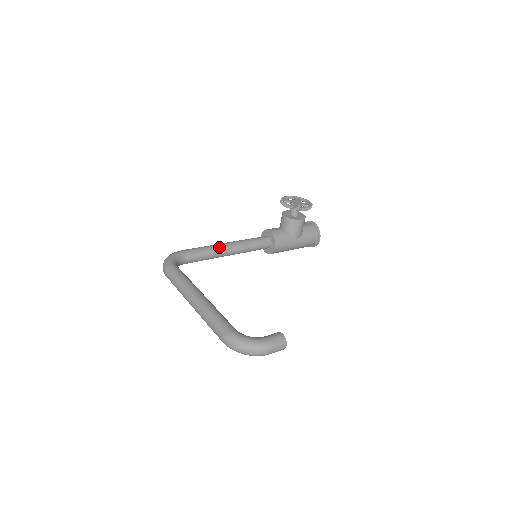
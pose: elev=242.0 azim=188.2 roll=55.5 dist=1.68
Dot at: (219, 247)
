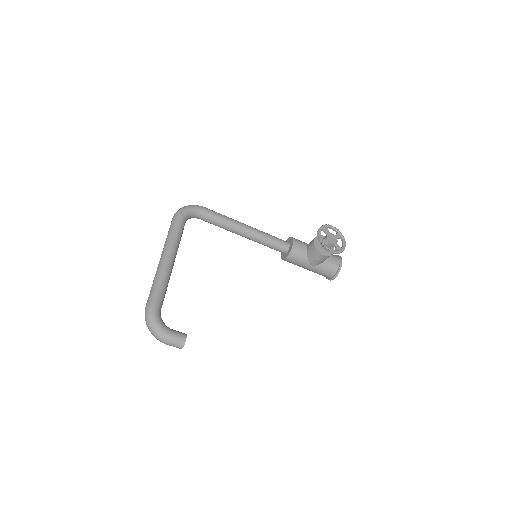
Dot at: (237, 226)
